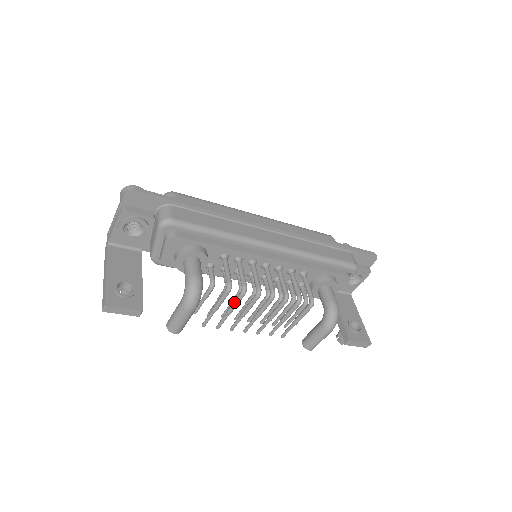
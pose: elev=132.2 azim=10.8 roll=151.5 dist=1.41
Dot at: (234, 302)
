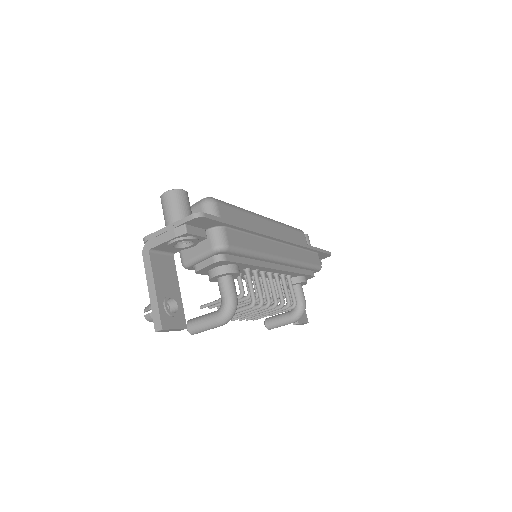
Dot at: (247, 310)
